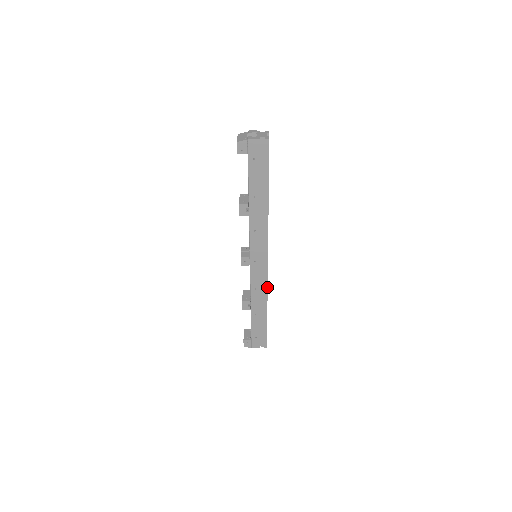
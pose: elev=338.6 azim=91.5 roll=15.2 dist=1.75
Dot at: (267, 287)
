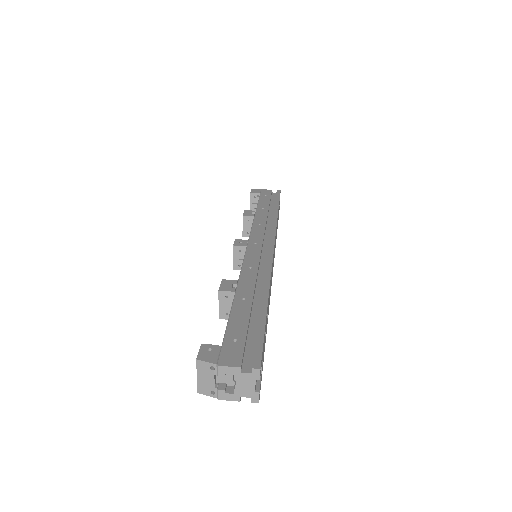
Dot at: occluded
